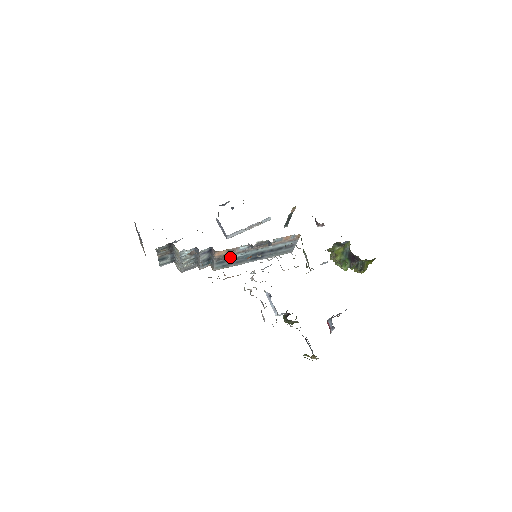
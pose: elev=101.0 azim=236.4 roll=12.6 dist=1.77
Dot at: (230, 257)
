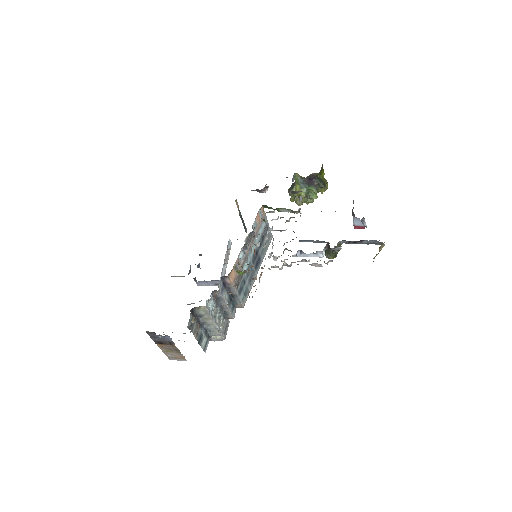
Dot at: (242, 277)
